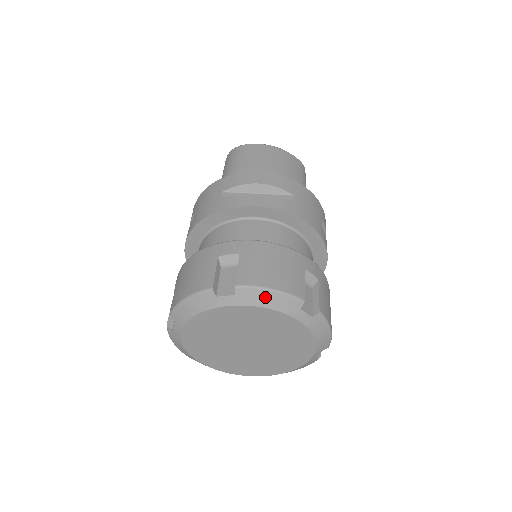
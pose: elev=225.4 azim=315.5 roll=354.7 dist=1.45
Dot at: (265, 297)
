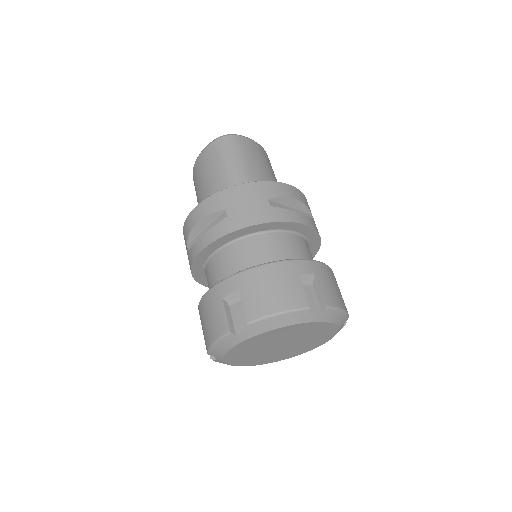
Dot at: (337, 316)
